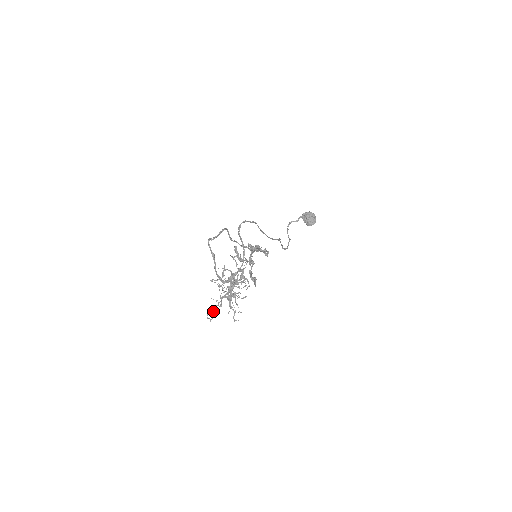
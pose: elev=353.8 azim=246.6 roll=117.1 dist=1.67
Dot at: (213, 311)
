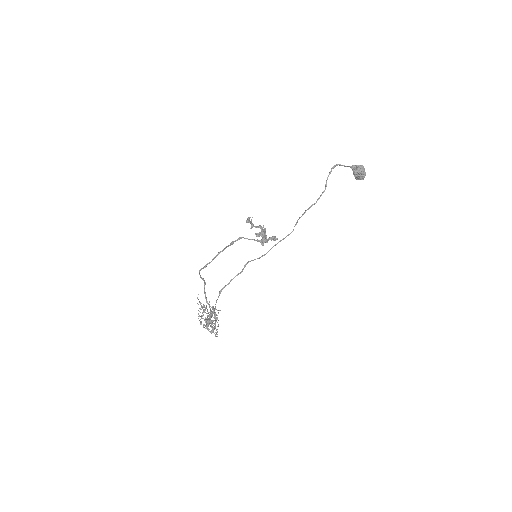
Dot at: (200, 308)
